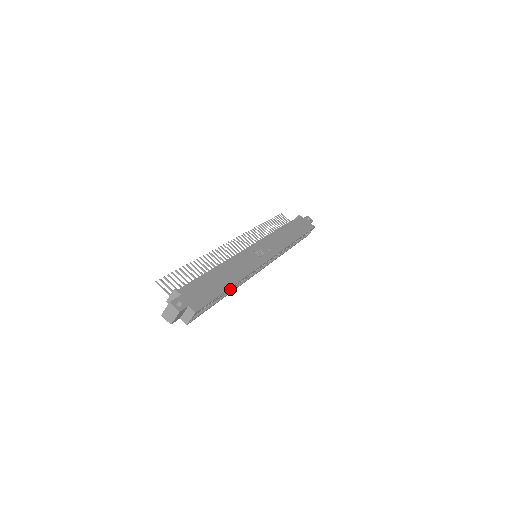
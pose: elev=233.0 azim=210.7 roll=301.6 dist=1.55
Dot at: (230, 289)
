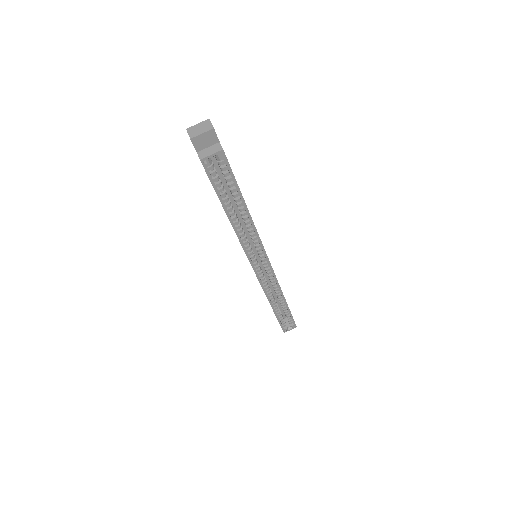
Dot at: (234, 222)
